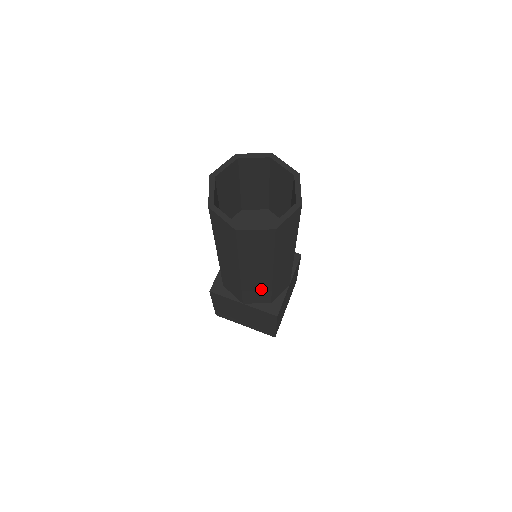
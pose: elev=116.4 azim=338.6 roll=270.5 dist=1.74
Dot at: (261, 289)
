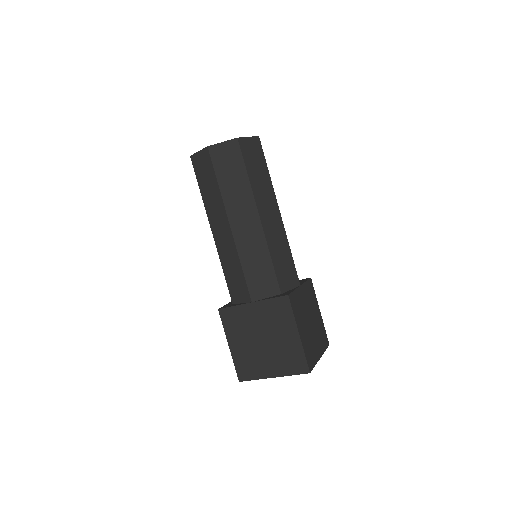
Dot at: (260, 259)
